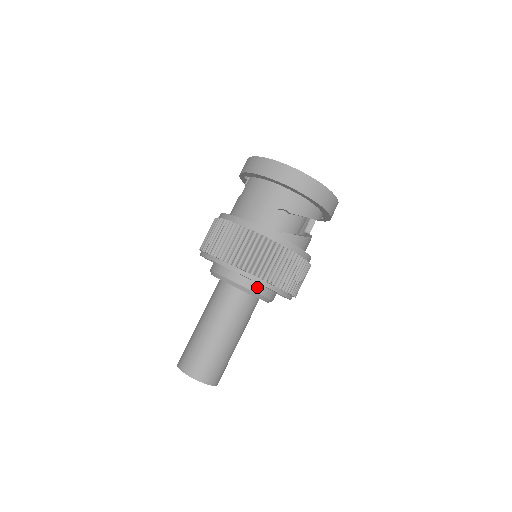
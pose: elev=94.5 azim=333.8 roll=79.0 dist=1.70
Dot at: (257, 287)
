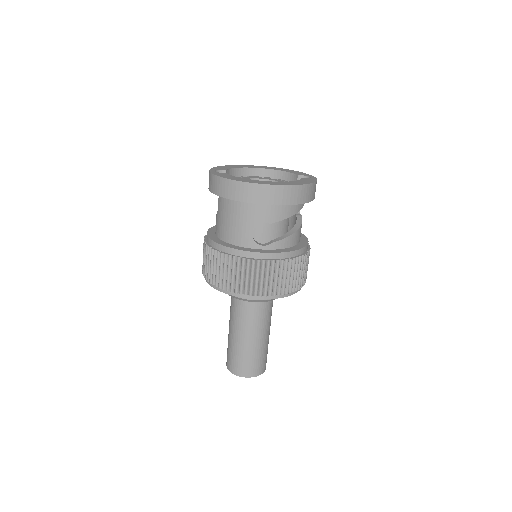
Dot at: occluded
